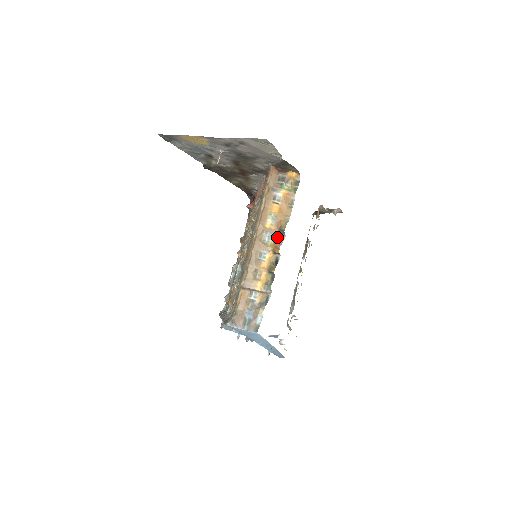
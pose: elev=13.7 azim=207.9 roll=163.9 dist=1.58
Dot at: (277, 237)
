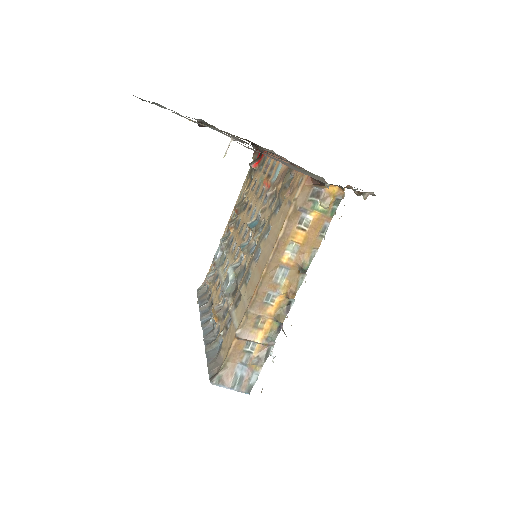
Dot at: (295, 276)
